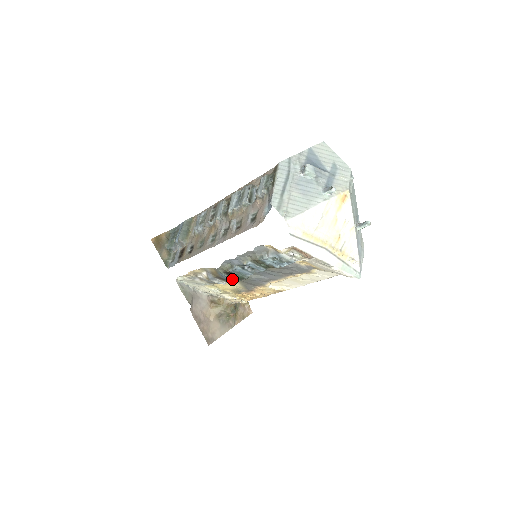
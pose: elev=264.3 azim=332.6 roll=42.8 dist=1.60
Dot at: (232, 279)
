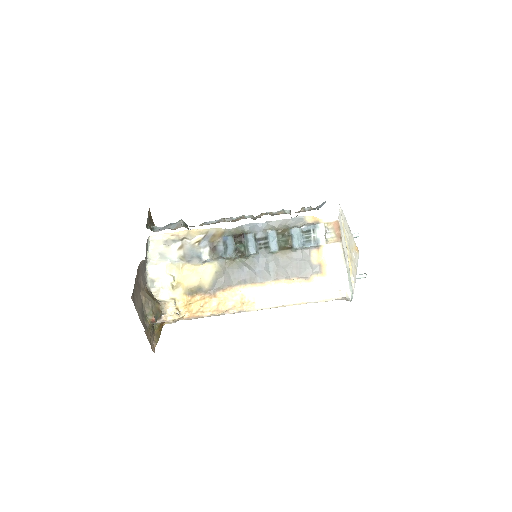
Dot at: (235, 245)
